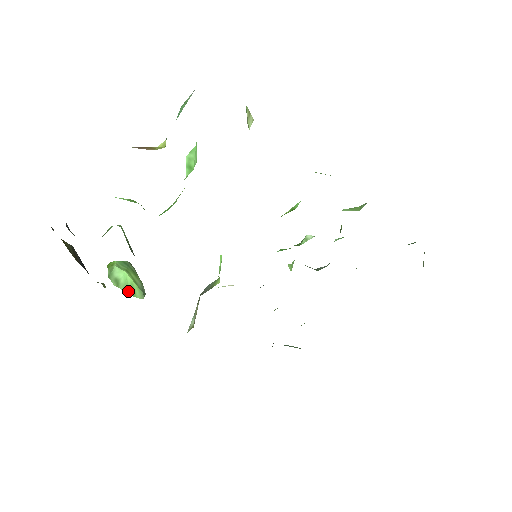
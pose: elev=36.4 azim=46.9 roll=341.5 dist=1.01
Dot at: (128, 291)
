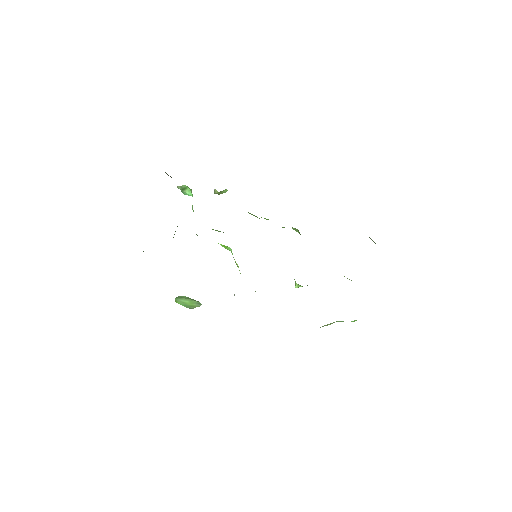
Dot at: (189, 299)
